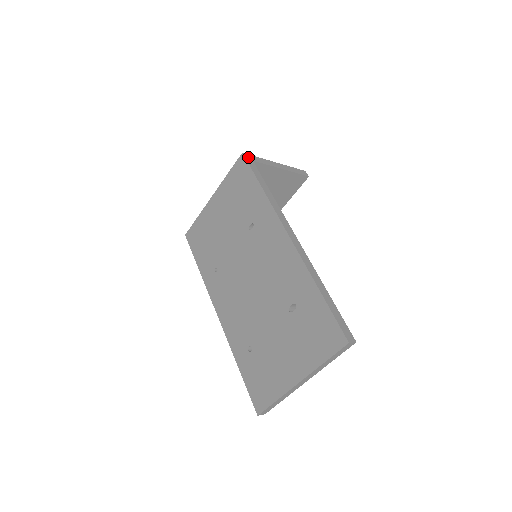
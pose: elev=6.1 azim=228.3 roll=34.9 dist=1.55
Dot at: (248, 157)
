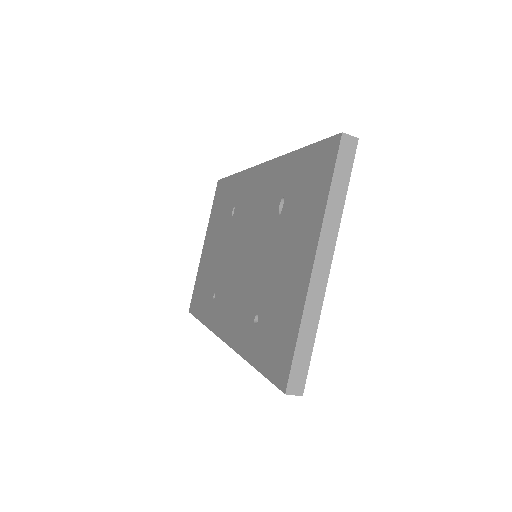
Dot at: occluded
